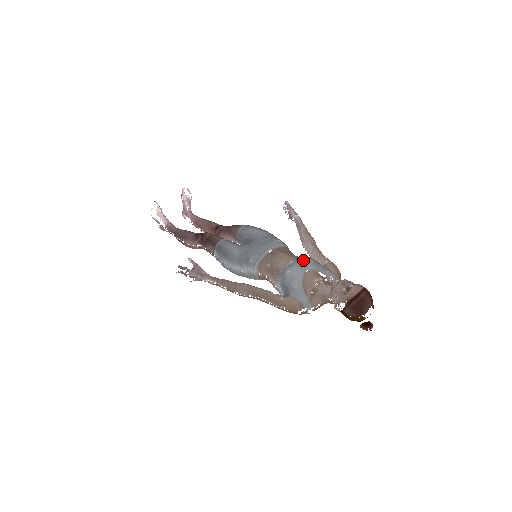
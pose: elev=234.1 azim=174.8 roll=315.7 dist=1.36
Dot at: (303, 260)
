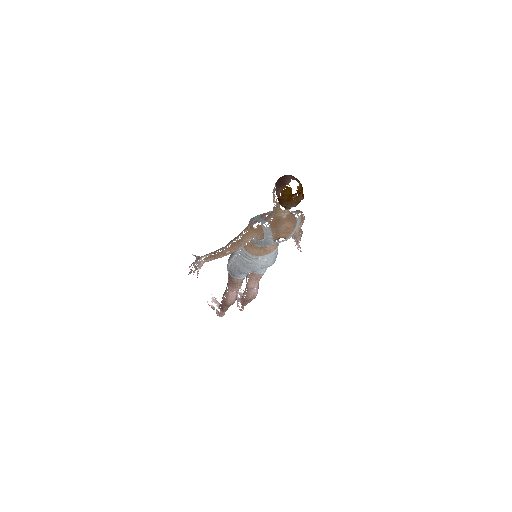
Dot at: occluded
